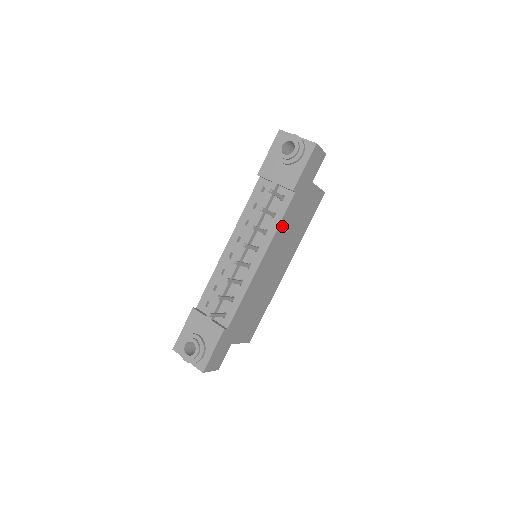
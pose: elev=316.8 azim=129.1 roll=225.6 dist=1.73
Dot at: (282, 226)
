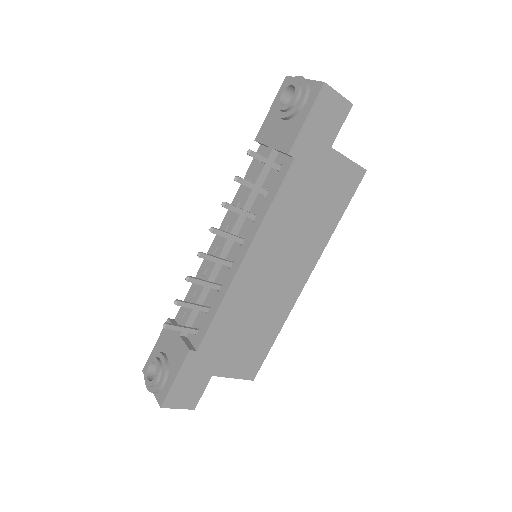
Dot at: (278, 209)
